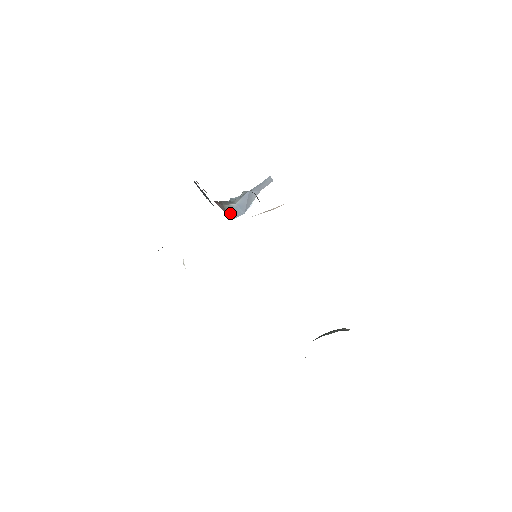
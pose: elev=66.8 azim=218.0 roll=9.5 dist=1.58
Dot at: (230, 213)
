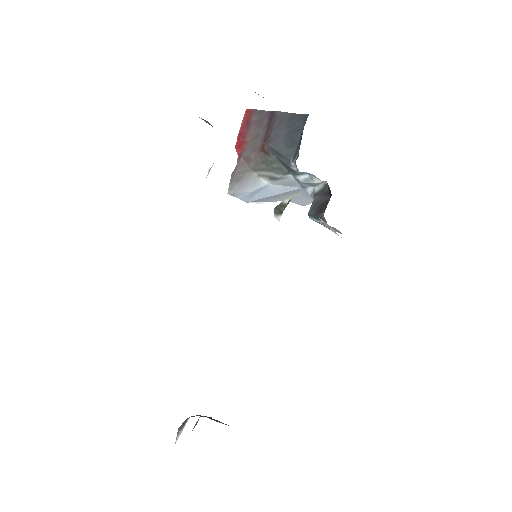
Dot at: (241, 185)
